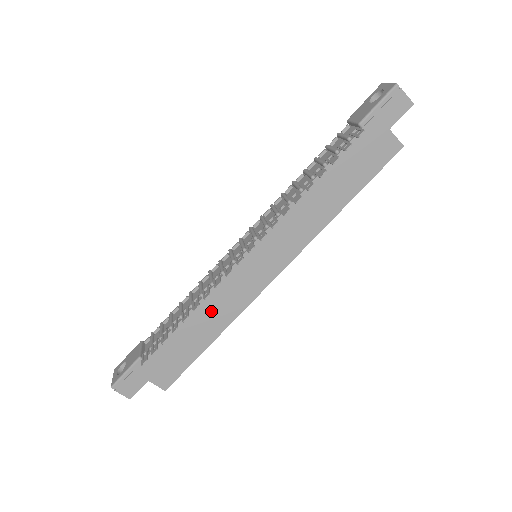
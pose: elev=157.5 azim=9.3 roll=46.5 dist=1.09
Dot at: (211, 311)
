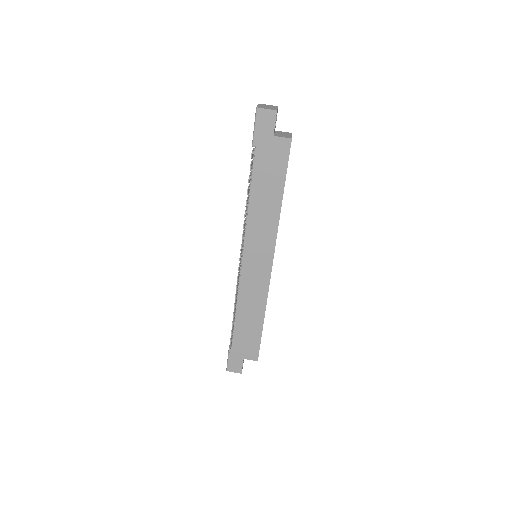
Dot at: (249, 303)
